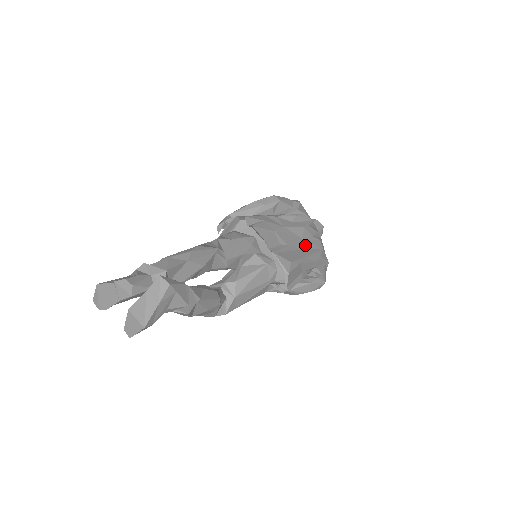
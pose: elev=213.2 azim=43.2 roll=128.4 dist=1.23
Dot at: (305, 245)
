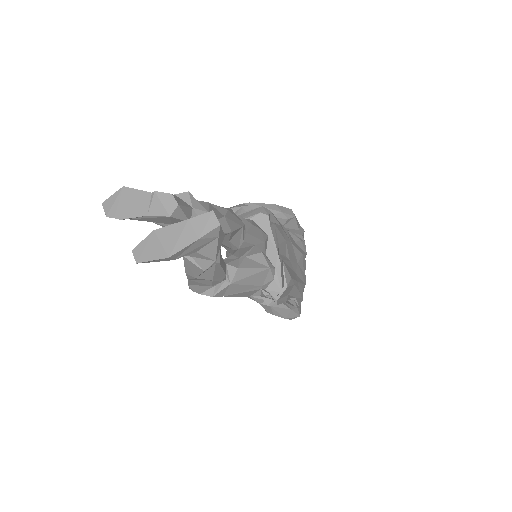
Dot at: (298, 271)
